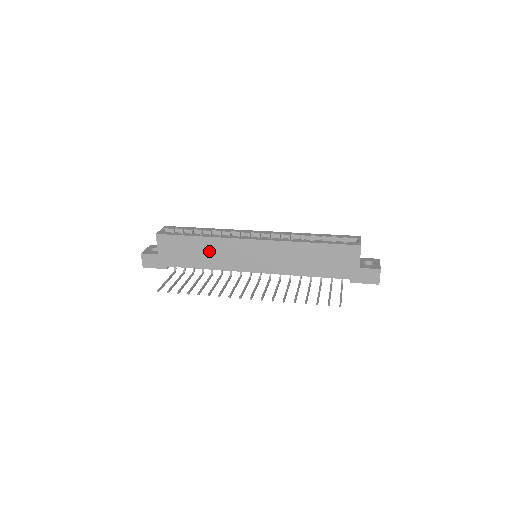
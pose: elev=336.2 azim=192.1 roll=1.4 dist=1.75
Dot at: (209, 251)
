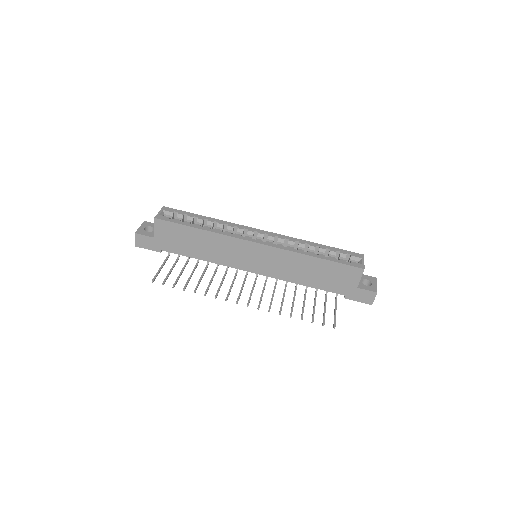
Dot at: (209, 245)
